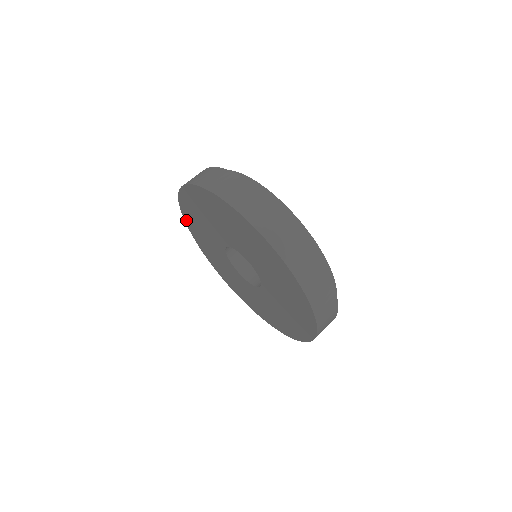
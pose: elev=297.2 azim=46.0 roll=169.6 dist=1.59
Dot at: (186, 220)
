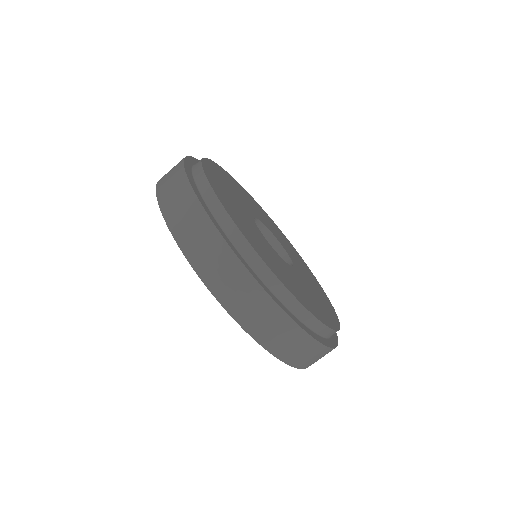
Dot at: occluded
